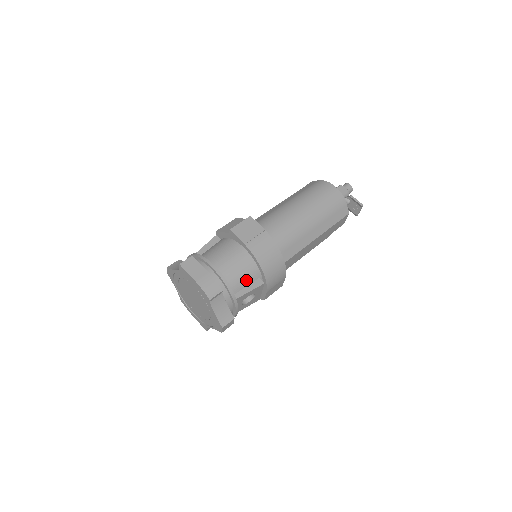
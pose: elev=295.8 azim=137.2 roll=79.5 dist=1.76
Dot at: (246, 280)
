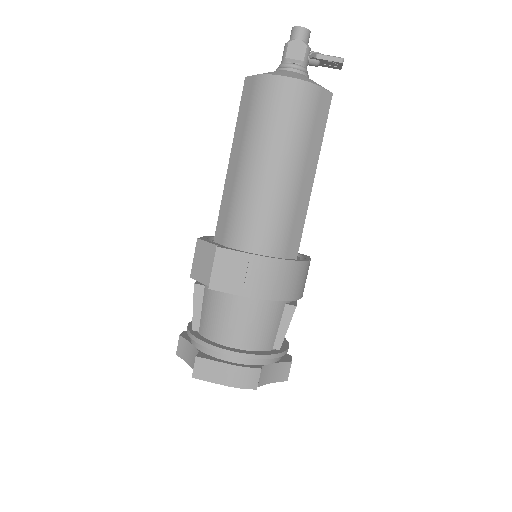
Dot at: (274, 323)
